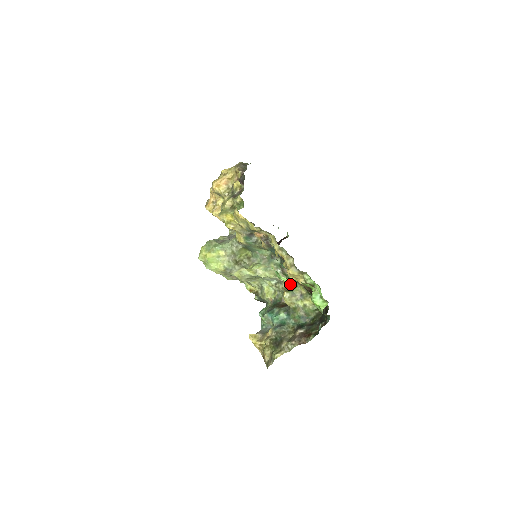
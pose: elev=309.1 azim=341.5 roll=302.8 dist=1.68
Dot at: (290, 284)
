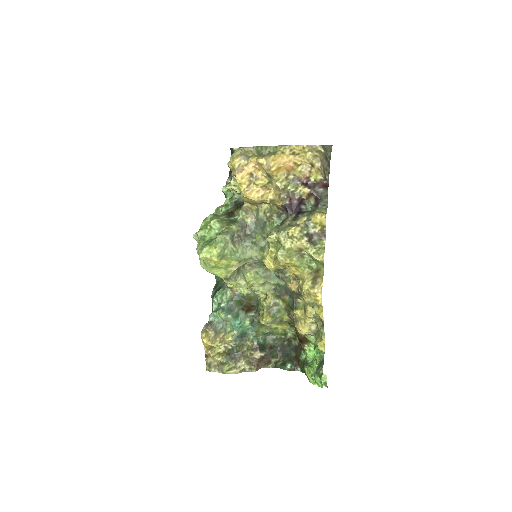
Dot at: (277, 307)
